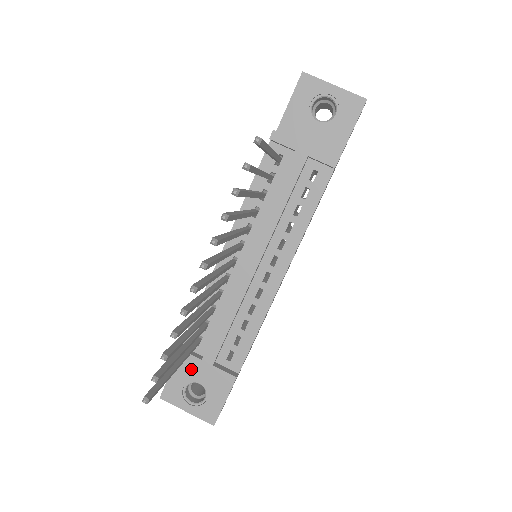
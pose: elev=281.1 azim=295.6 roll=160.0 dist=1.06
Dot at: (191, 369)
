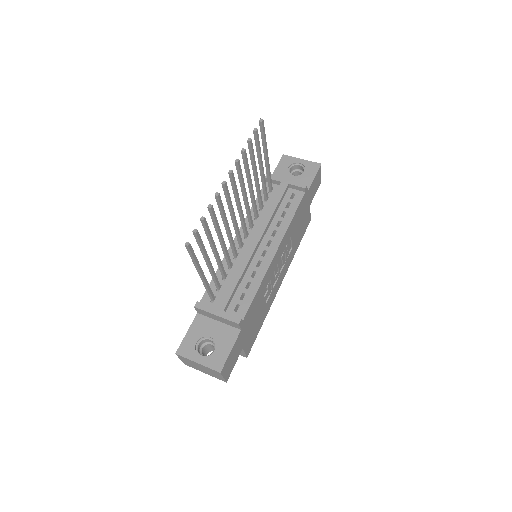
Dot at: (204, 327)
